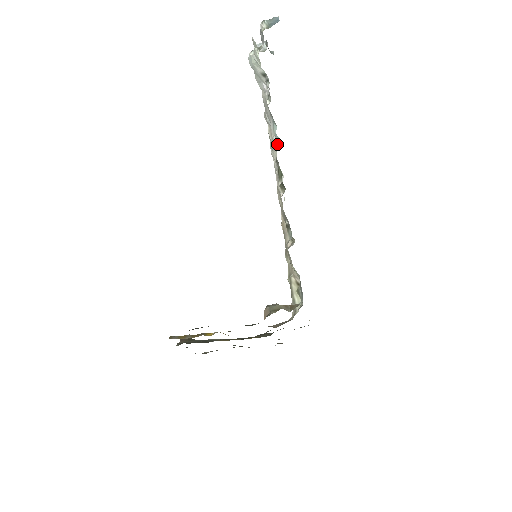
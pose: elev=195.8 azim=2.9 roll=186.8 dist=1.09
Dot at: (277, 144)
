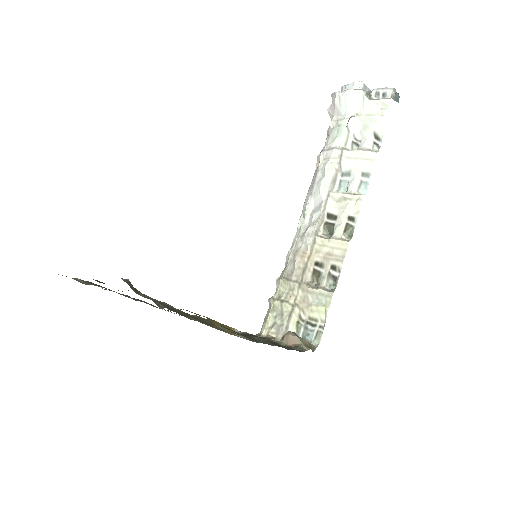
Dot at: (338, 189)
